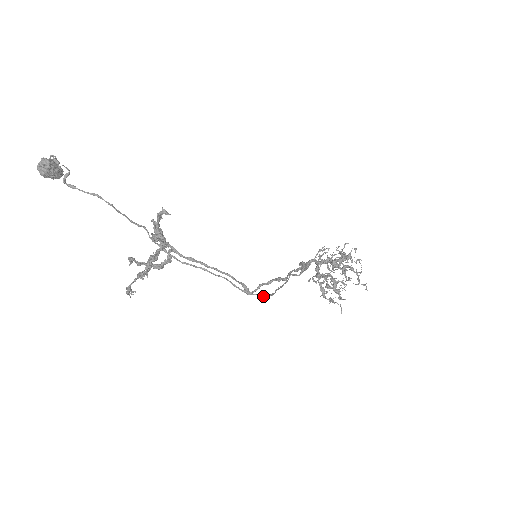
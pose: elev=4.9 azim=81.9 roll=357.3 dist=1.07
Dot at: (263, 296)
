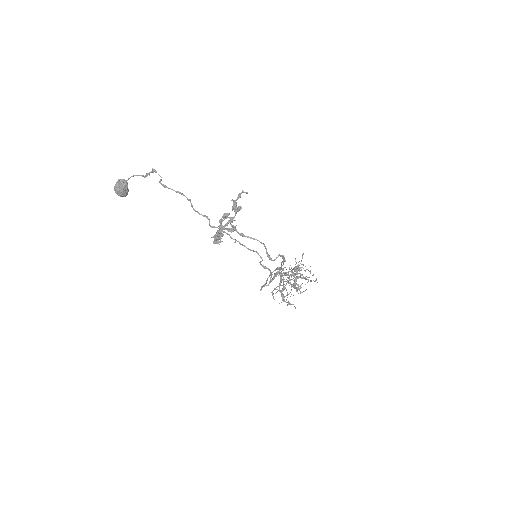
Dot at: (270, 273)
